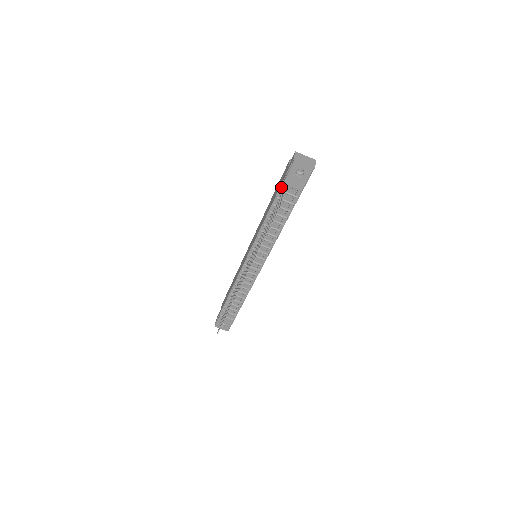
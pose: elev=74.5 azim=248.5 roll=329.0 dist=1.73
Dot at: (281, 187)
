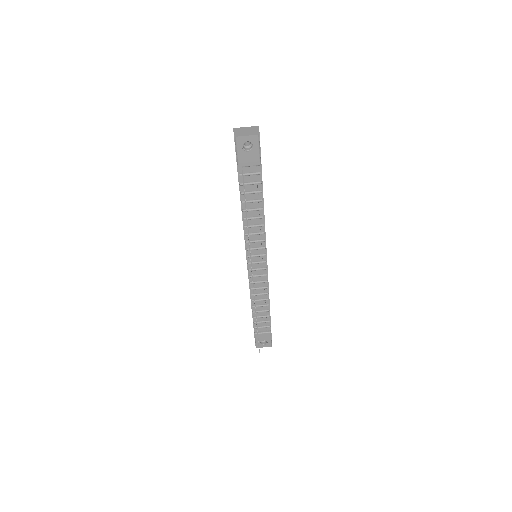
Dot at: (238, 171)
